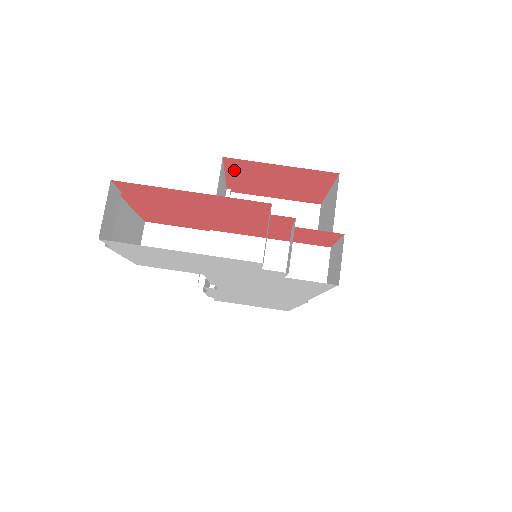
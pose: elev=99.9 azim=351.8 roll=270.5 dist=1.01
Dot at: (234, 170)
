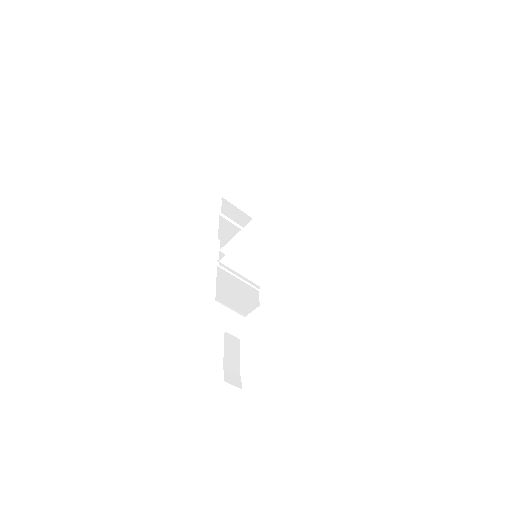
Dot at: occluded
